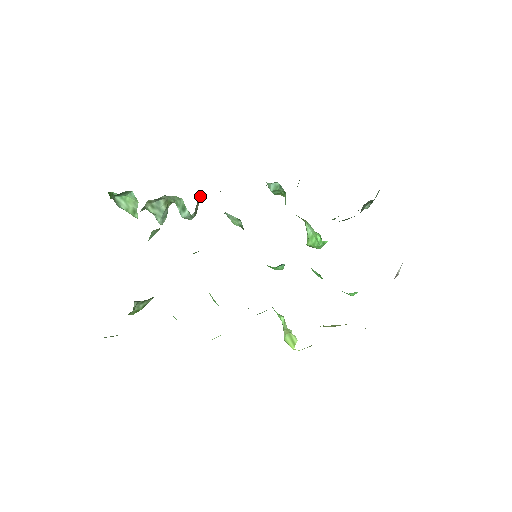
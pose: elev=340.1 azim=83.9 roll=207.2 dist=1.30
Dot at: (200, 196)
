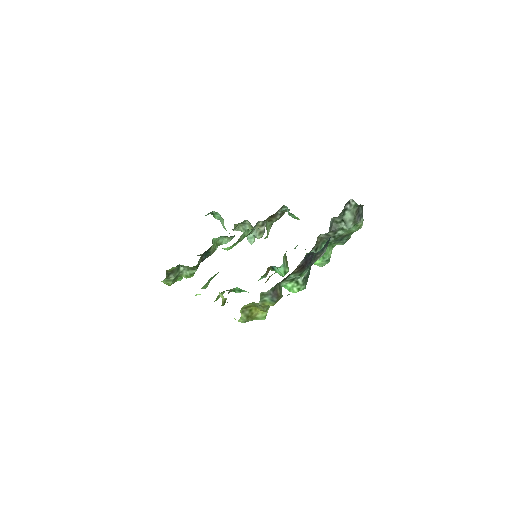
Dot at: (262, 222)
